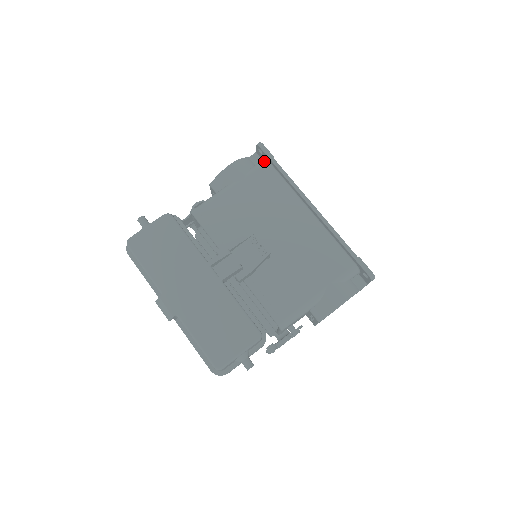
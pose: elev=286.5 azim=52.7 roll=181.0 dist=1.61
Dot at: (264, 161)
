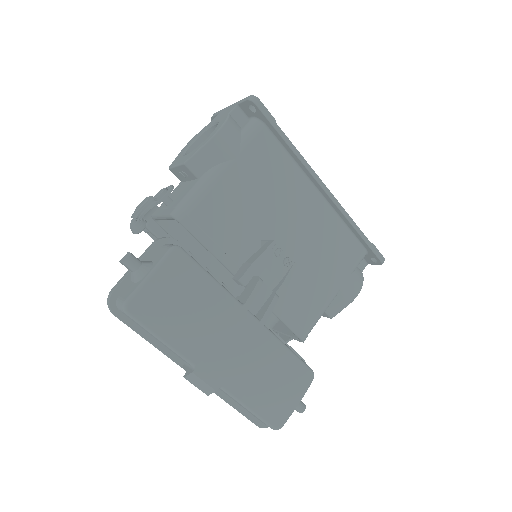
Dot at: (259, 124)
